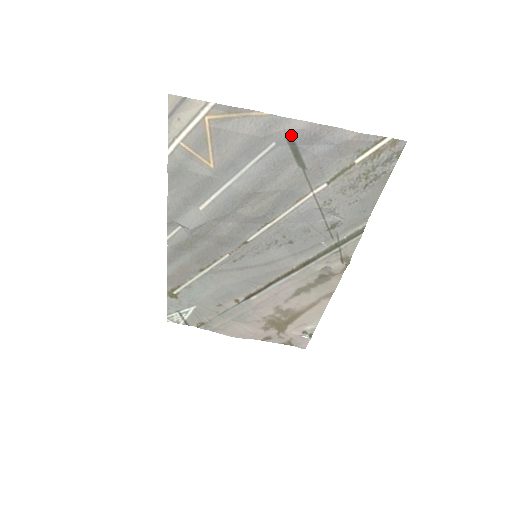
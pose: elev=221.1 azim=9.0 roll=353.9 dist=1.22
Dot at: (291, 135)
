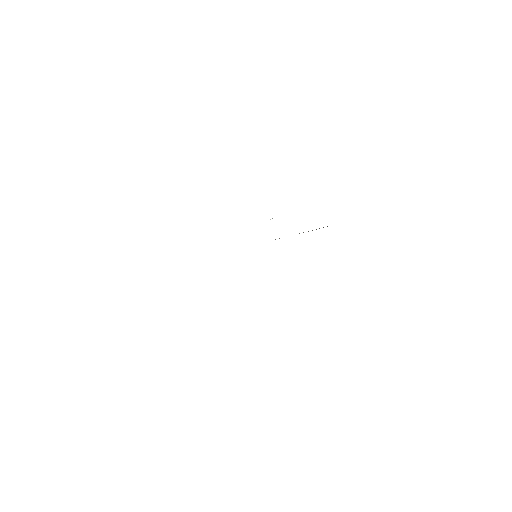
Dot at: occluded
